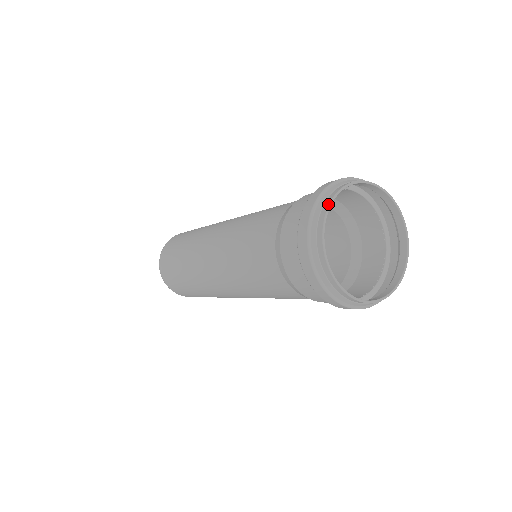
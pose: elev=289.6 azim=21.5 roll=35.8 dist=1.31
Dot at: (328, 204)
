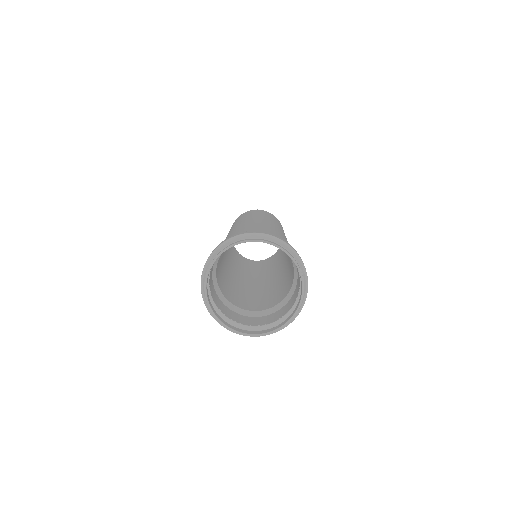
Dot at: (248, 239)
